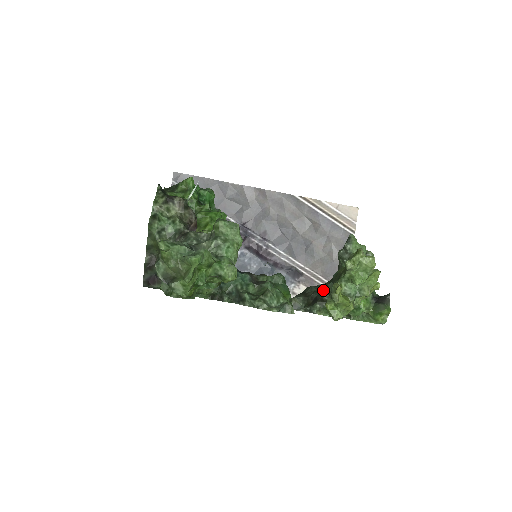
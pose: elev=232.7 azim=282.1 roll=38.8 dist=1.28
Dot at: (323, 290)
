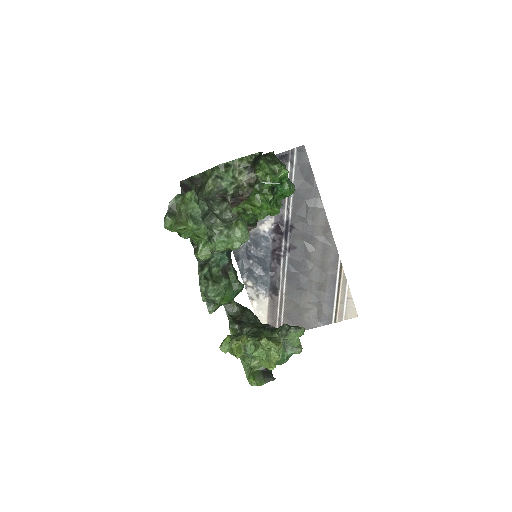
Dot at: (251, 325)
